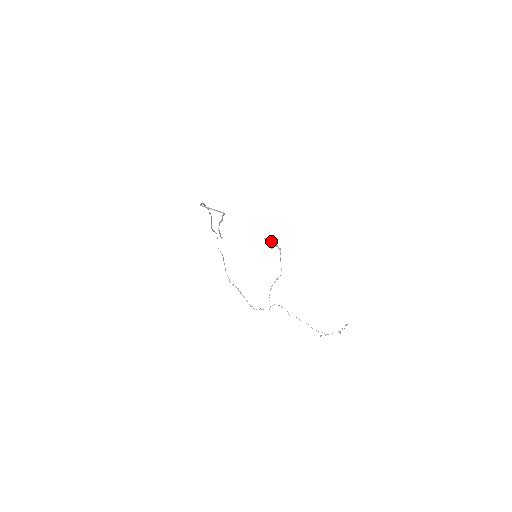
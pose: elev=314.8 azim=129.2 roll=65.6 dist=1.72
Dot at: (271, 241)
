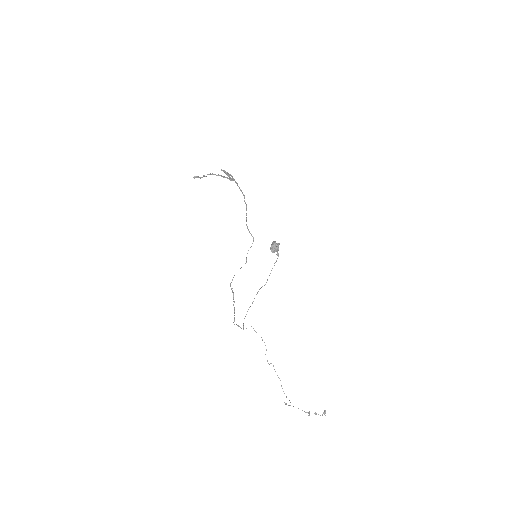
Dot at: (275, 243)
